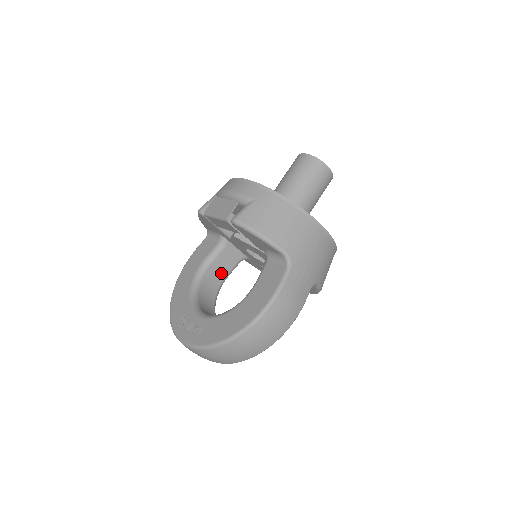
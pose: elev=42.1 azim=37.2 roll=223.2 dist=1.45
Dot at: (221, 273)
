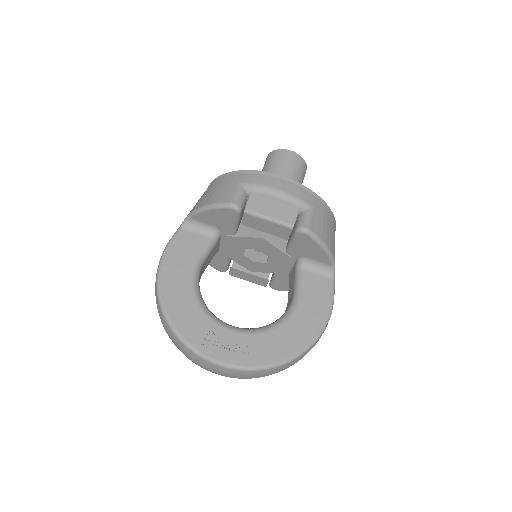
Dot at: (202, 271)
